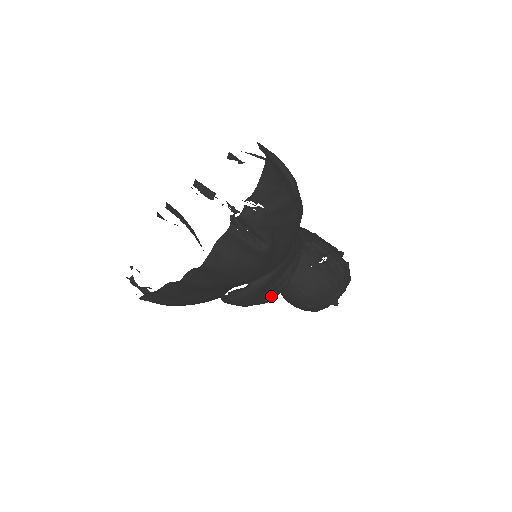
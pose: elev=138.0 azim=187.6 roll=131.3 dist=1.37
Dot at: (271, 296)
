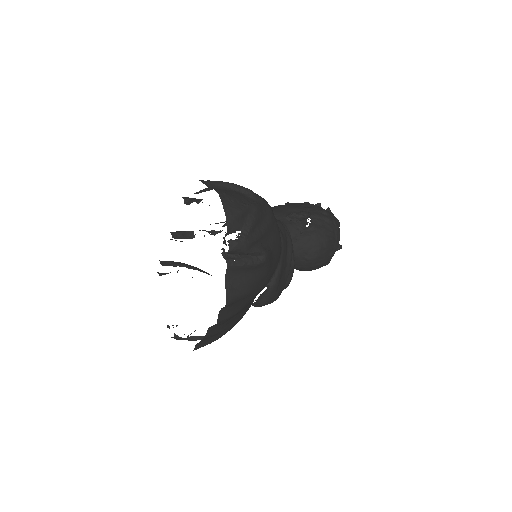
Dot at: (288, 279)
